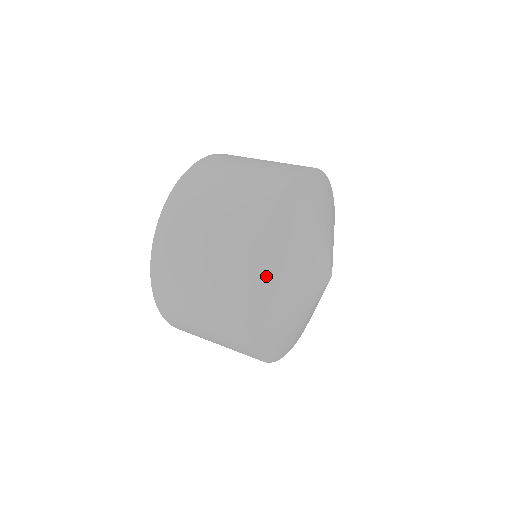
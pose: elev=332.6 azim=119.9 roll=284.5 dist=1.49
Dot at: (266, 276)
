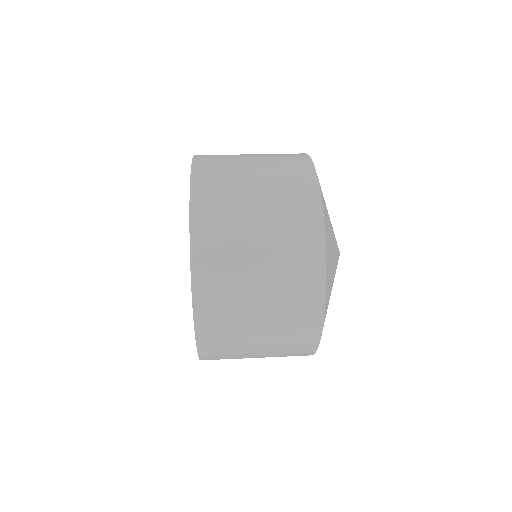
Dot at: (328, 238)
